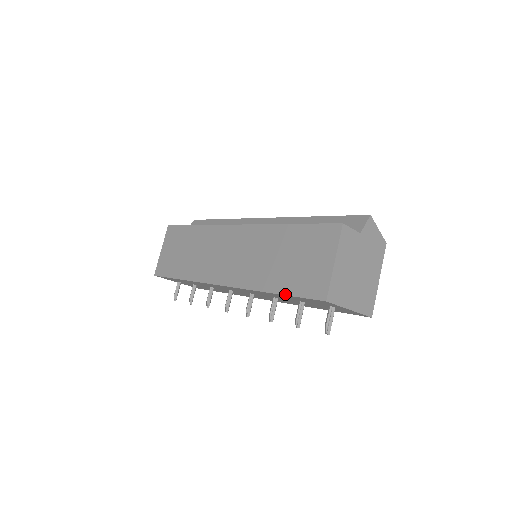
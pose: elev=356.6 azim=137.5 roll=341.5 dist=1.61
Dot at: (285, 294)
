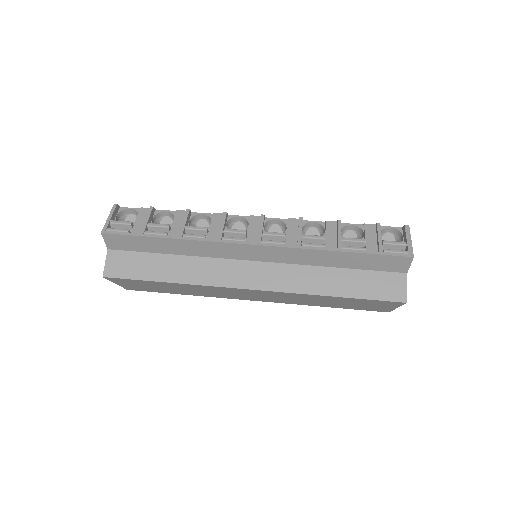
Dot at: occluded
